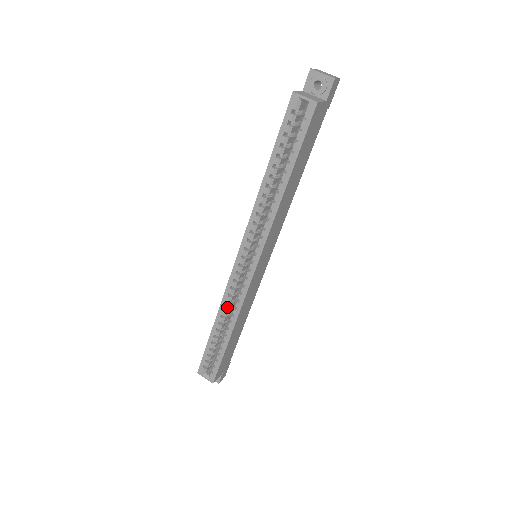
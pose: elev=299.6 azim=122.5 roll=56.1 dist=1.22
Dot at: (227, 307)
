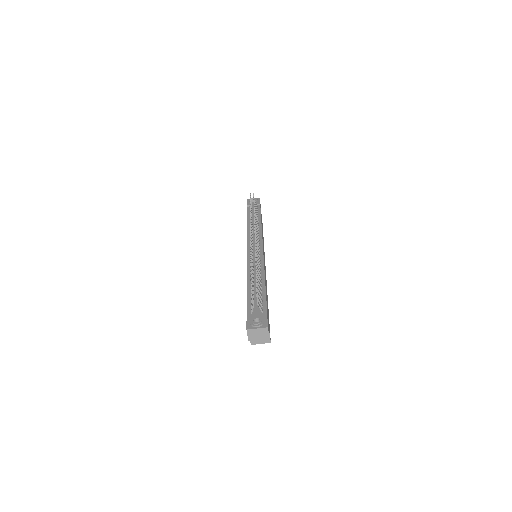
Dot at: occluded
